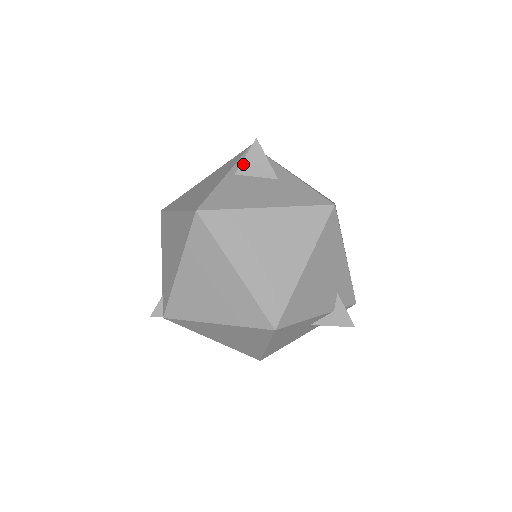
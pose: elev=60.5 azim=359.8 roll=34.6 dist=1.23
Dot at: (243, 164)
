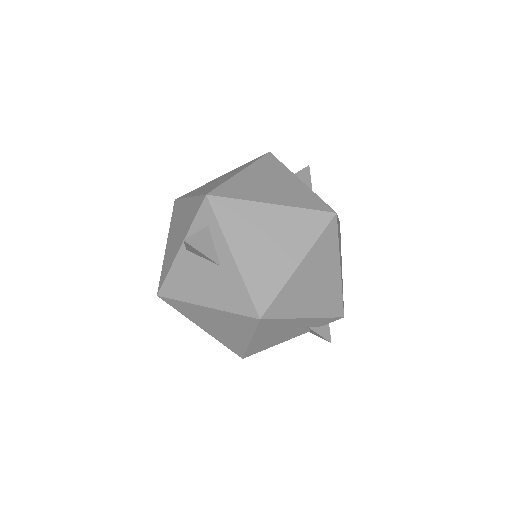
Dot at: (187, 248)
